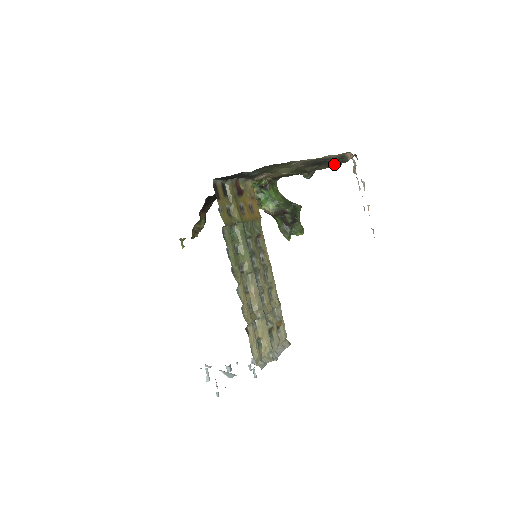
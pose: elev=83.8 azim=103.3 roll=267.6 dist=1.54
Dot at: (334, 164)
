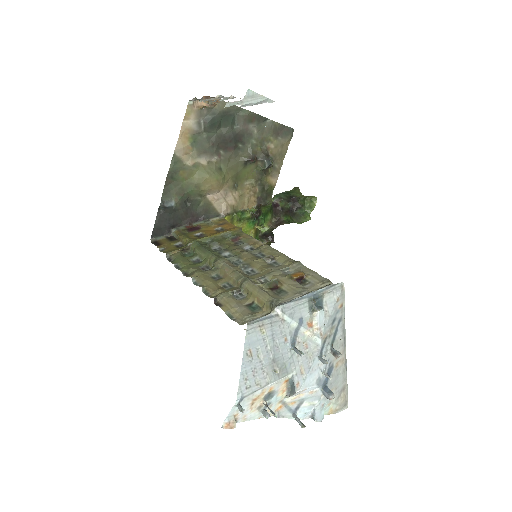
Dot at: (266, 131)
